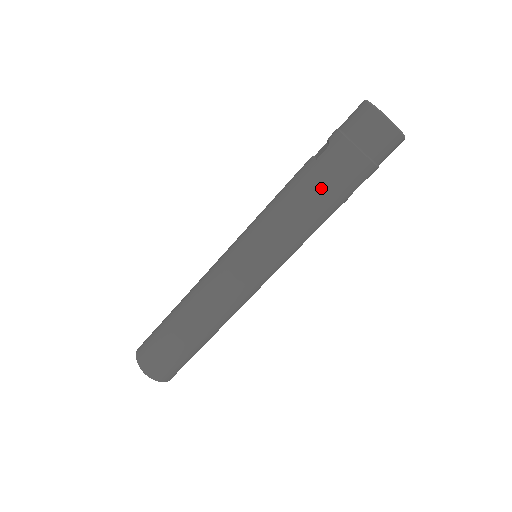
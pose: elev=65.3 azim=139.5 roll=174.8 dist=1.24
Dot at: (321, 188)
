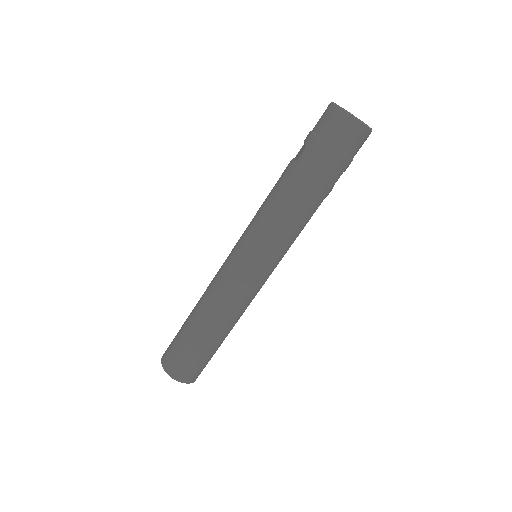
Dot at: (304, 186)
